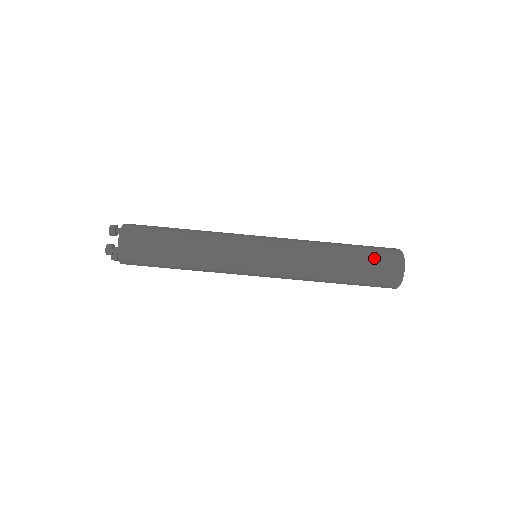
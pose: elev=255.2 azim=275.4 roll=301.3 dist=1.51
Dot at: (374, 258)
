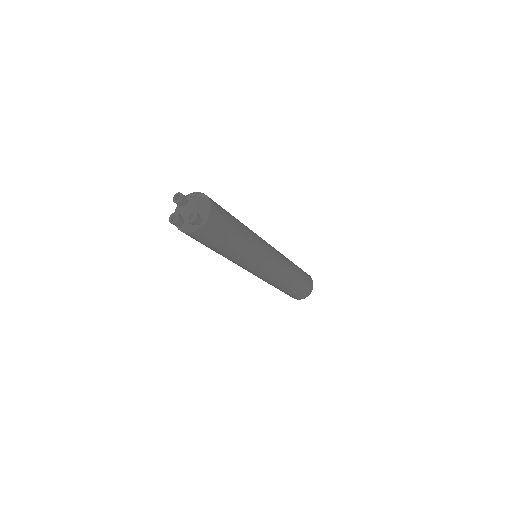
Dot at: (293, 295)
